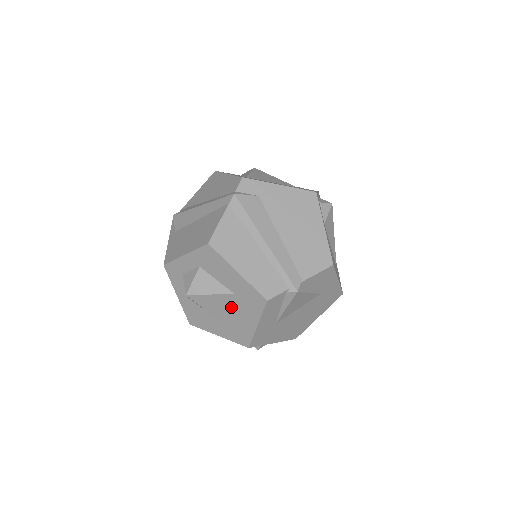
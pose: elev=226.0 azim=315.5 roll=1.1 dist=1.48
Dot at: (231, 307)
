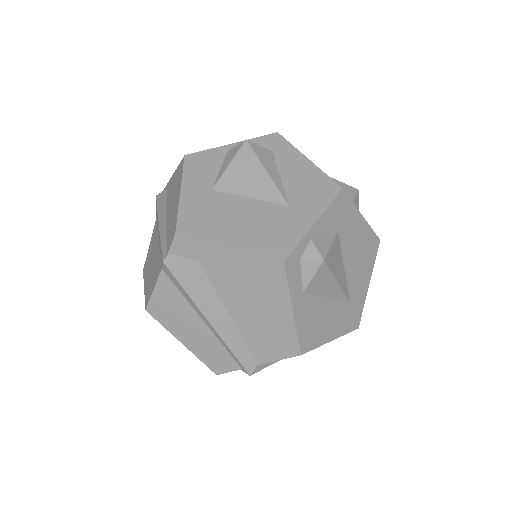
Dot at: occluded
